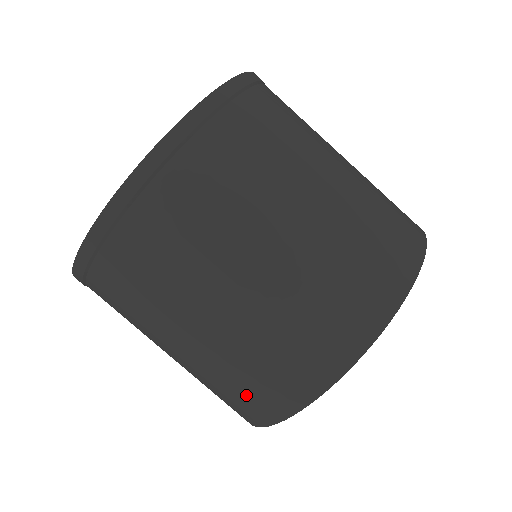
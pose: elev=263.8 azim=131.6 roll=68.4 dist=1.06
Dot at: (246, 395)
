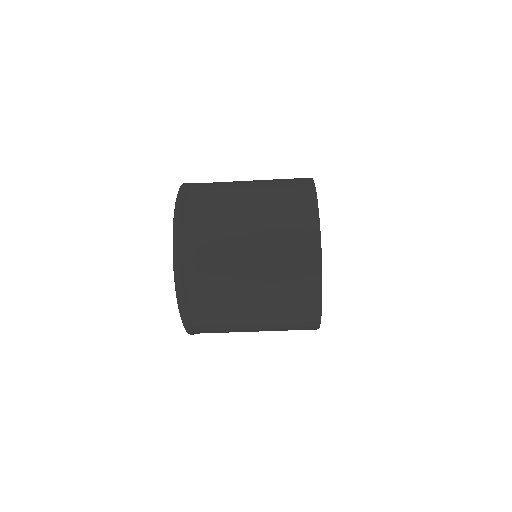
Dot at: occluded
